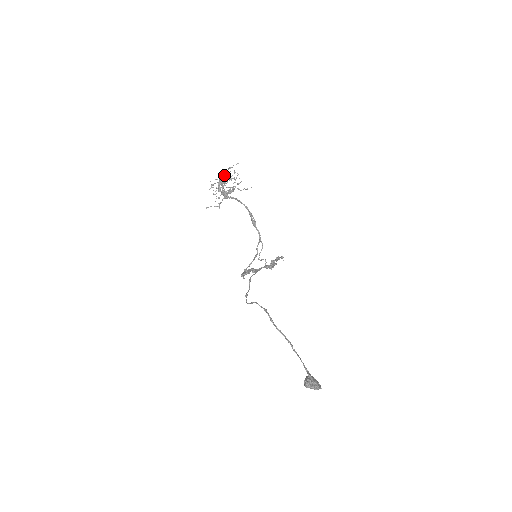
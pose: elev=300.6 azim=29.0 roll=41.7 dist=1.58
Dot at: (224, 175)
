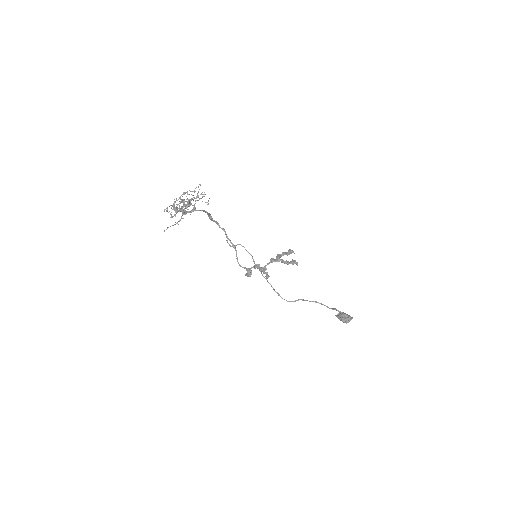
Dot at: (184, 199)
